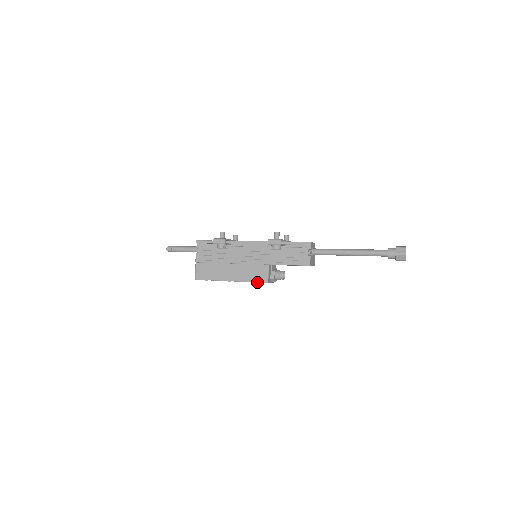
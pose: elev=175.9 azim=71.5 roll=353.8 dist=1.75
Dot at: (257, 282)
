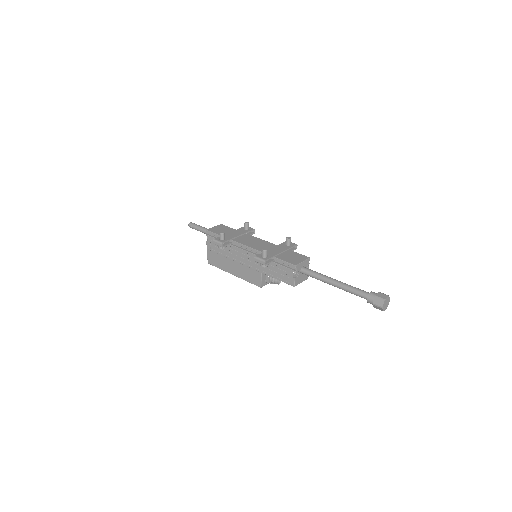
Dot at: occluded
